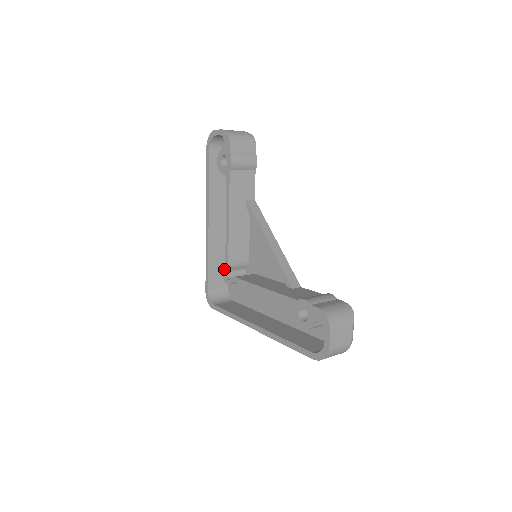
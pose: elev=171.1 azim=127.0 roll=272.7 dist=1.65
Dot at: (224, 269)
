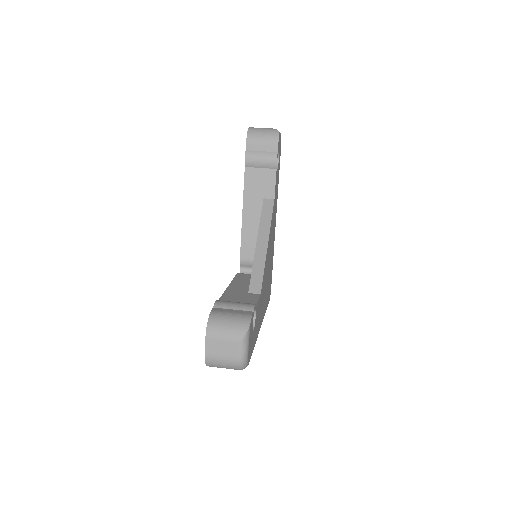
Dot at: (240, 264)
